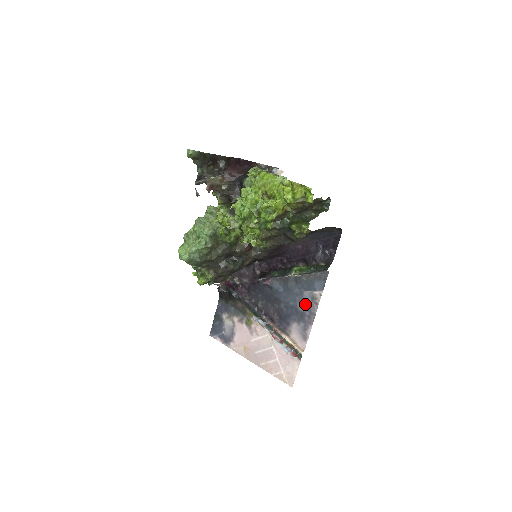
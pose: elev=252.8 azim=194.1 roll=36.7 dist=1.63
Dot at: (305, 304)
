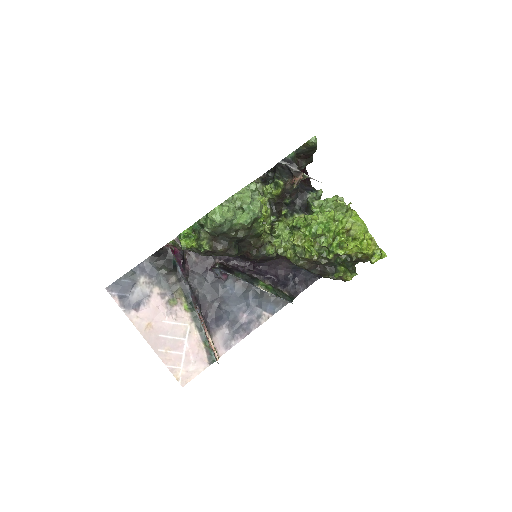
Dot at: (248, 317)
